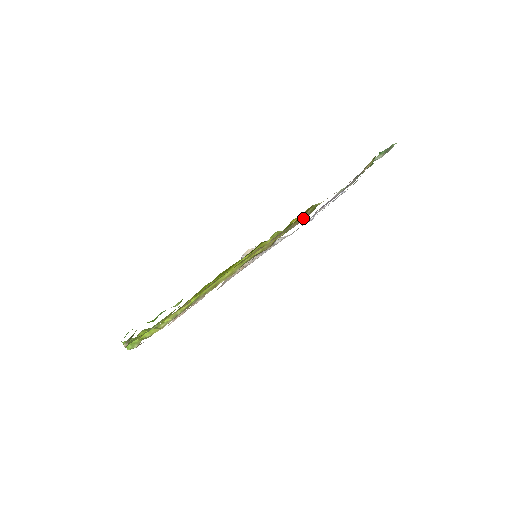
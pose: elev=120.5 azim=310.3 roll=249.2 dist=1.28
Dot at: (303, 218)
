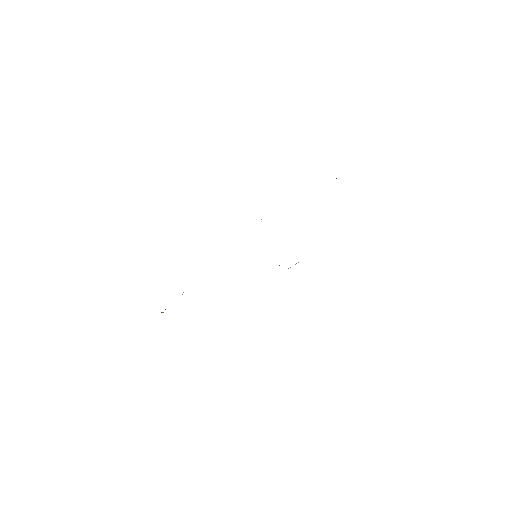
Dot at: occluded
